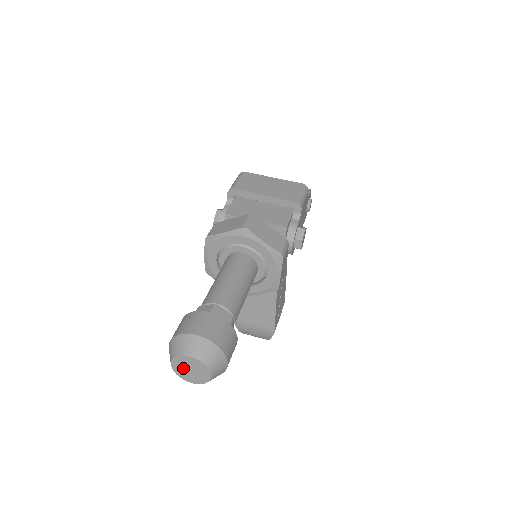
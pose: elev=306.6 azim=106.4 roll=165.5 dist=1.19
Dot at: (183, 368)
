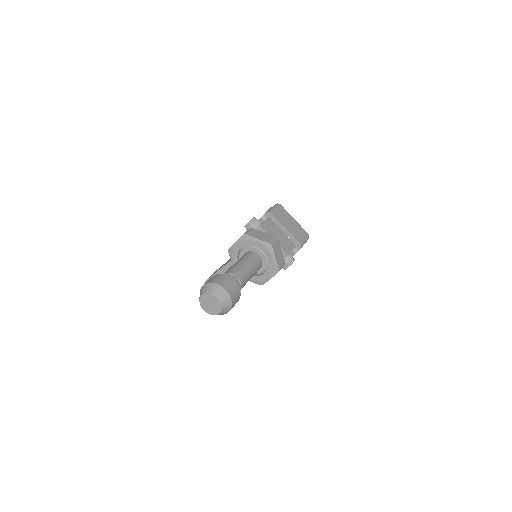
Dot at: (207, 301)
